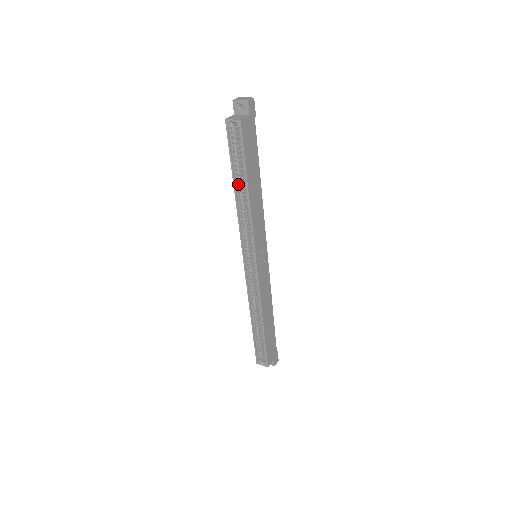
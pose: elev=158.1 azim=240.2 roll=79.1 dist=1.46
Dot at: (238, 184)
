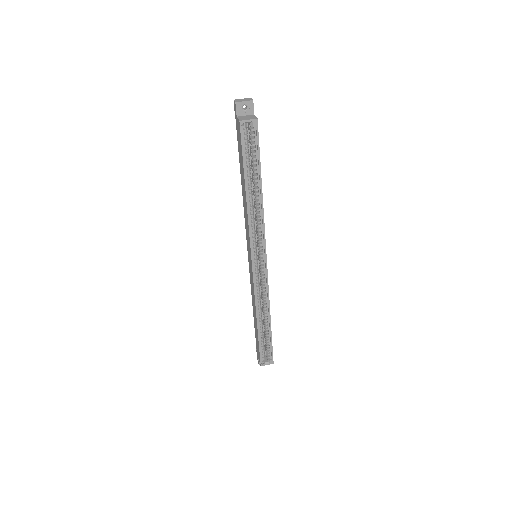
Dot at: (249, 185)
